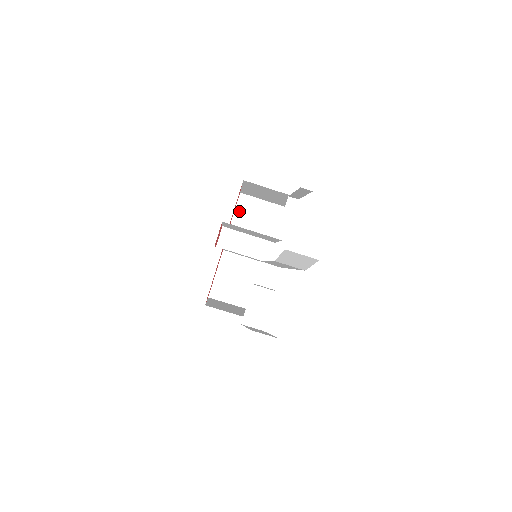
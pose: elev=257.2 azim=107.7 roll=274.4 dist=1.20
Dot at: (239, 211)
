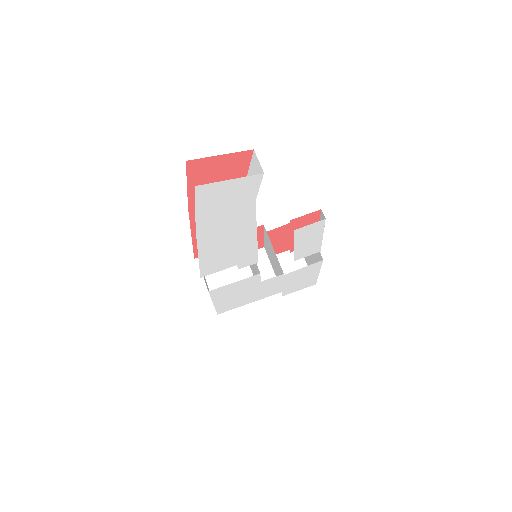
Dot at: (285, 255)
